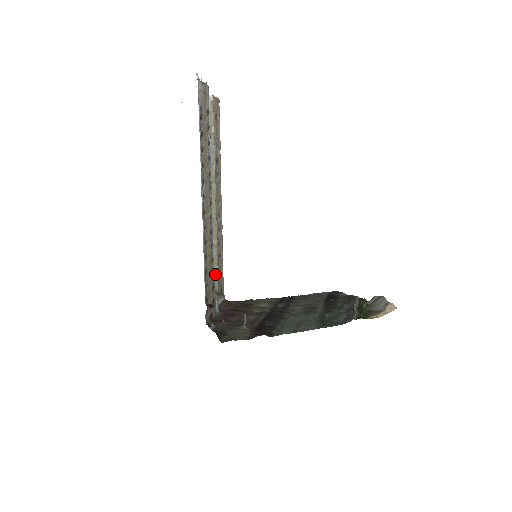
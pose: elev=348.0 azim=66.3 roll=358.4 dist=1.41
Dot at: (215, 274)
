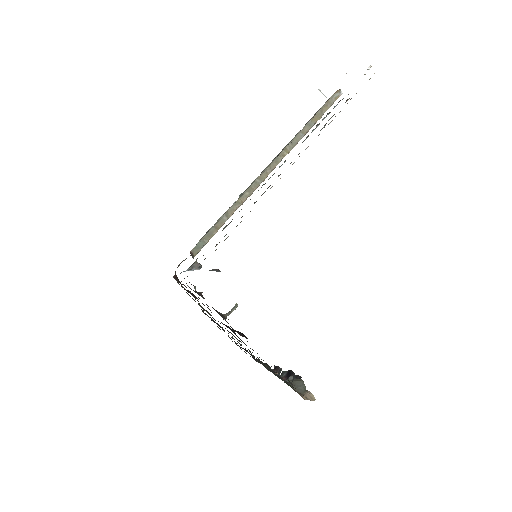
Dot at: (207, 238)
